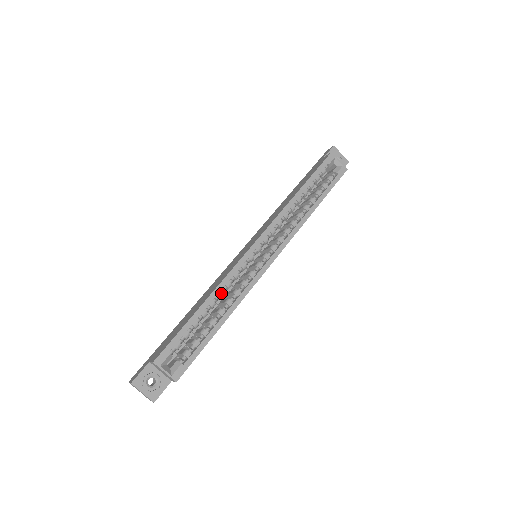
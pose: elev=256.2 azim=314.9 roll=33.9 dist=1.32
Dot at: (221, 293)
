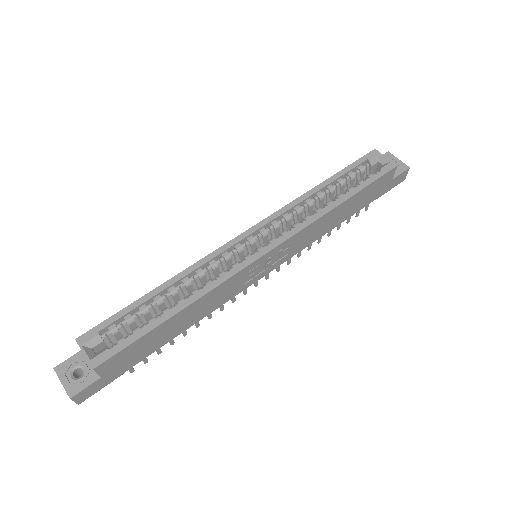
Dot at: (187, 280)
